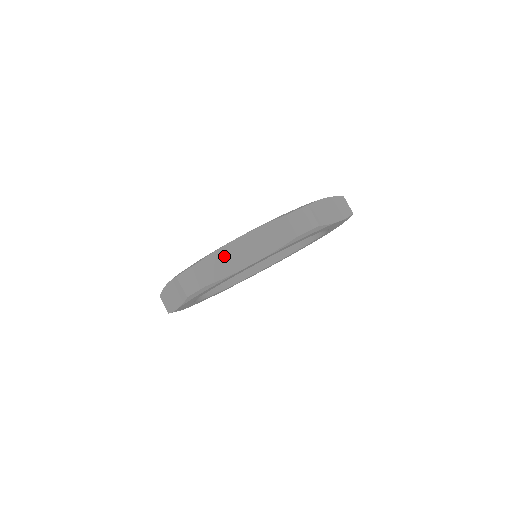
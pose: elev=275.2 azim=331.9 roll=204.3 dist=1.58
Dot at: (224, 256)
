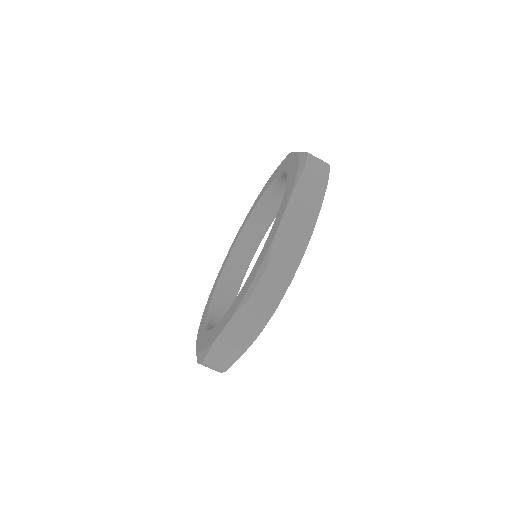
Dot at: (286, 239)
